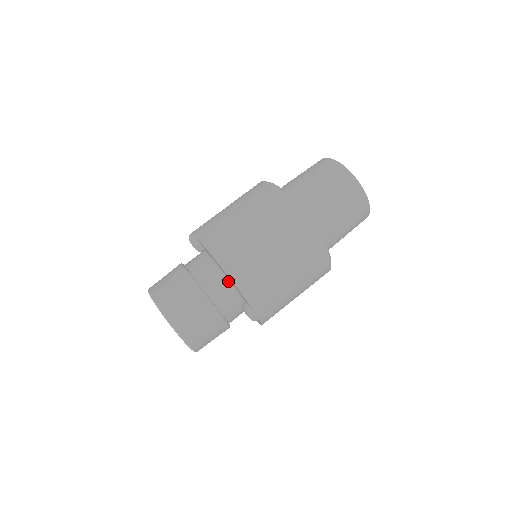
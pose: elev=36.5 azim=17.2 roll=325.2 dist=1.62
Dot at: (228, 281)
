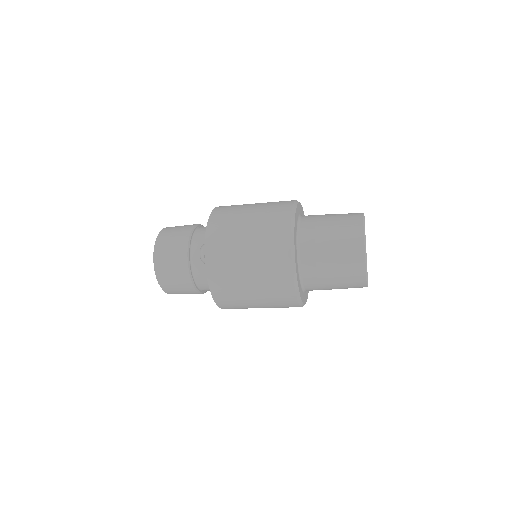
Dot at: occluded
